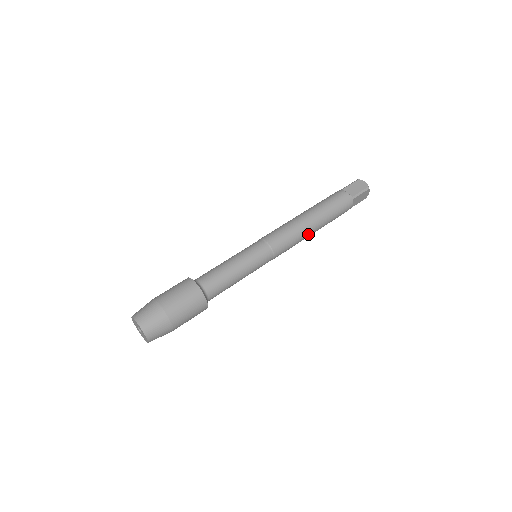
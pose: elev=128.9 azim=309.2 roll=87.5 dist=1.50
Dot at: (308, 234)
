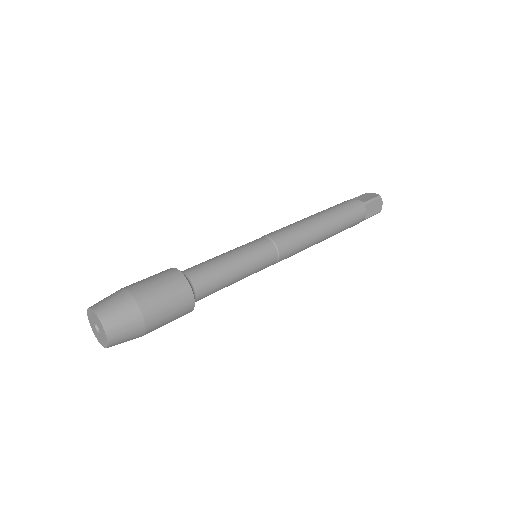
Dot at: (318, 235)
